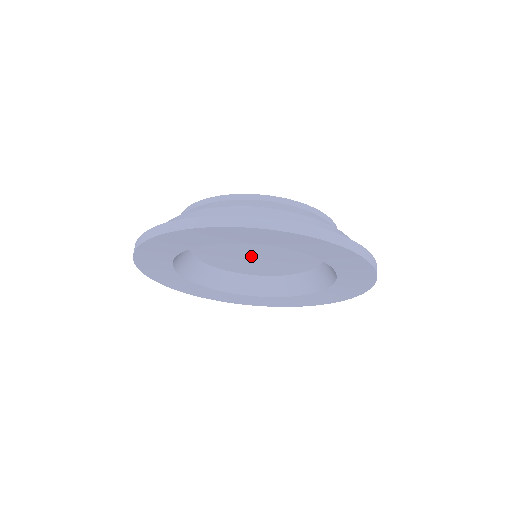
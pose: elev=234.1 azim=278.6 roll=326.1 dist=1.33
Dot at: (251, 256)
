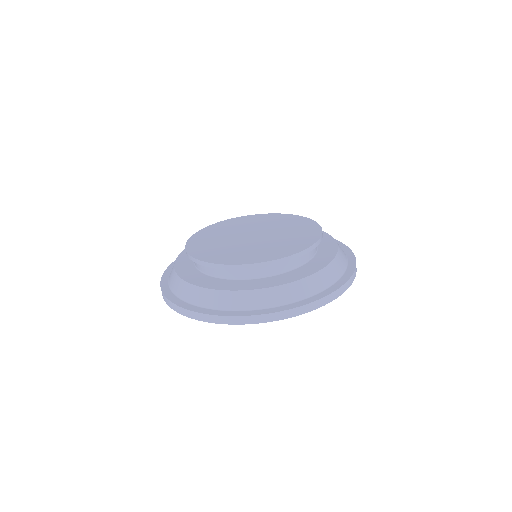
Dot at: occluded
